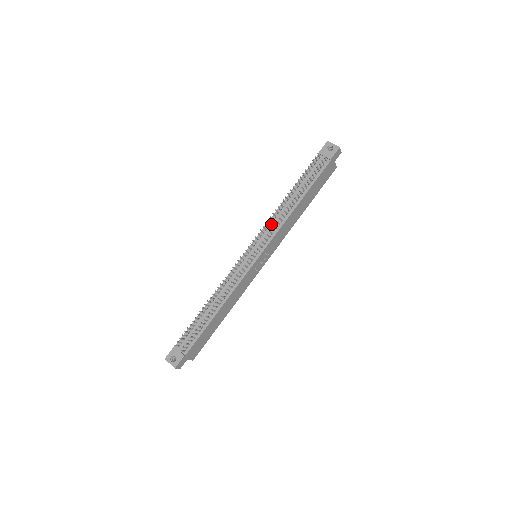
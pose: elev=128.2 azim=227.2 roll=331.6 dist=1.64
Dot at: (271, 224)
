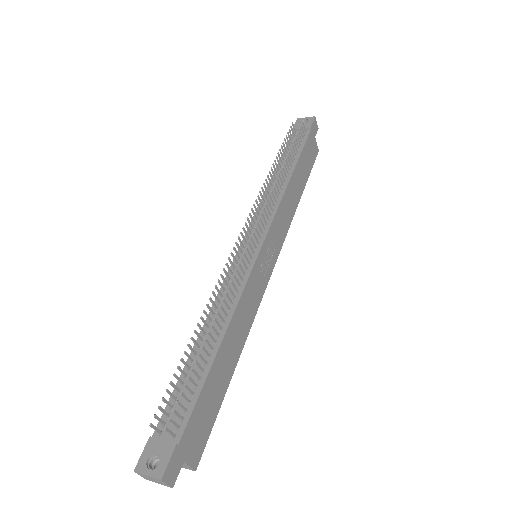
Dot at: (263, 207)
